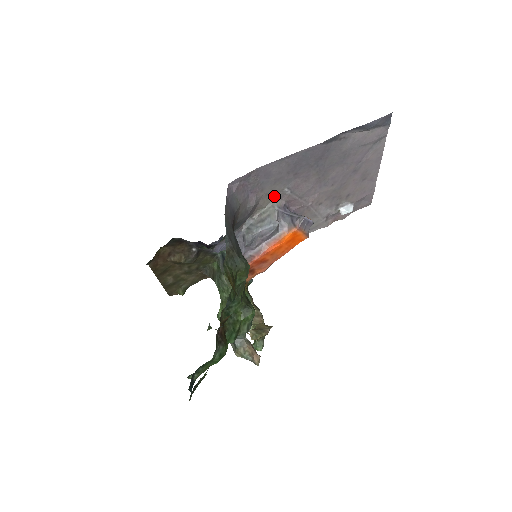
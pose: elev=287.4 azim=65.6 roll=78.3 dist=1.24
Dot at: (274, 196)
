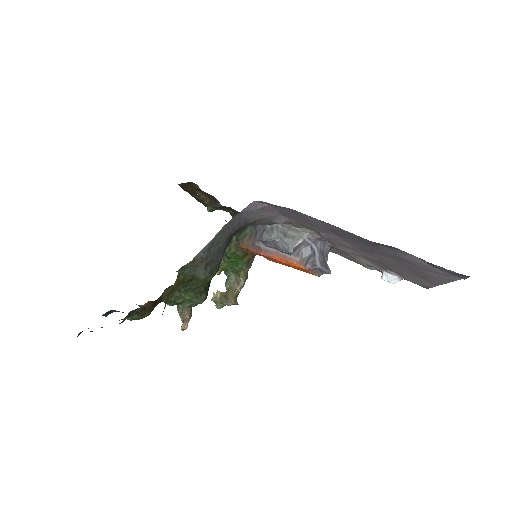
Dot at: (309, 228)
